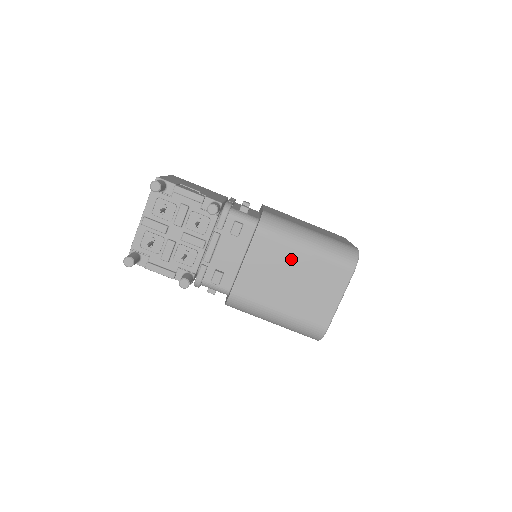
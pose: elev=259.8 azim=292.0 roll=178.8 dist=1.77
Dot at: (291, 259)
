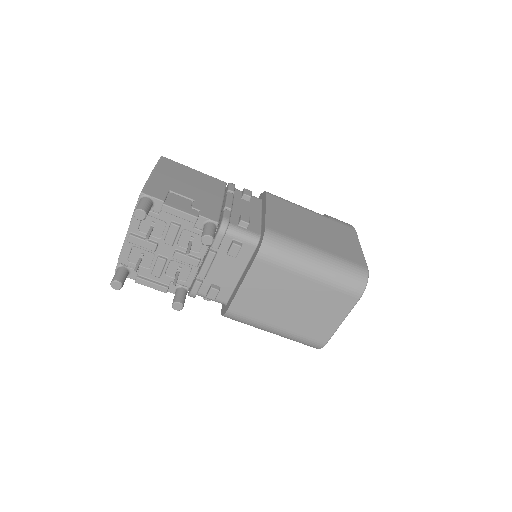
Dot at: (293, 284)
